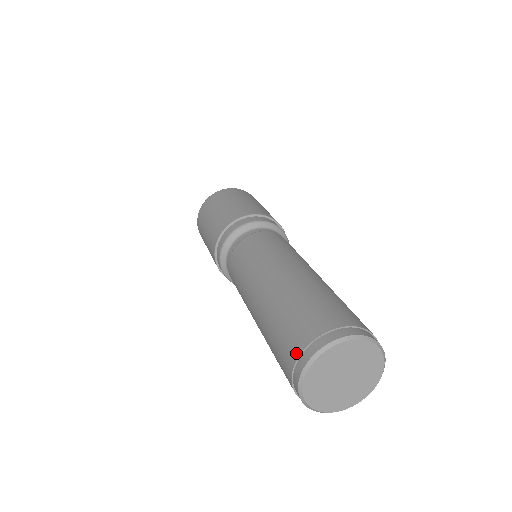
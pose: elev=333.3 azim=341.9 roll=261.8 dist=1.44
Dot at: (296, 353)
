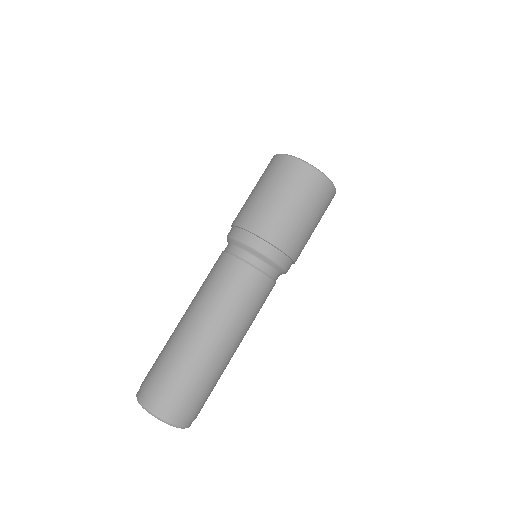
Dot at: (155, 400)
